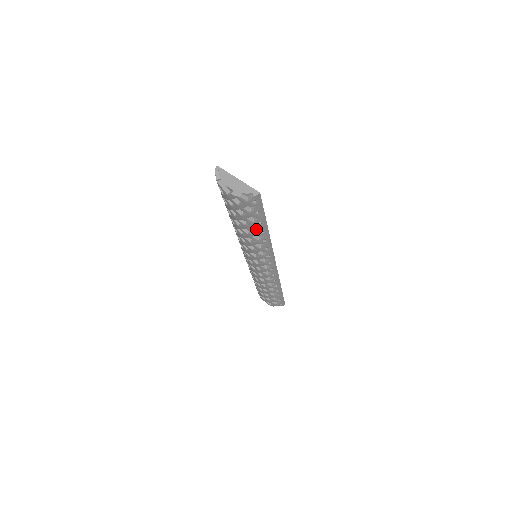
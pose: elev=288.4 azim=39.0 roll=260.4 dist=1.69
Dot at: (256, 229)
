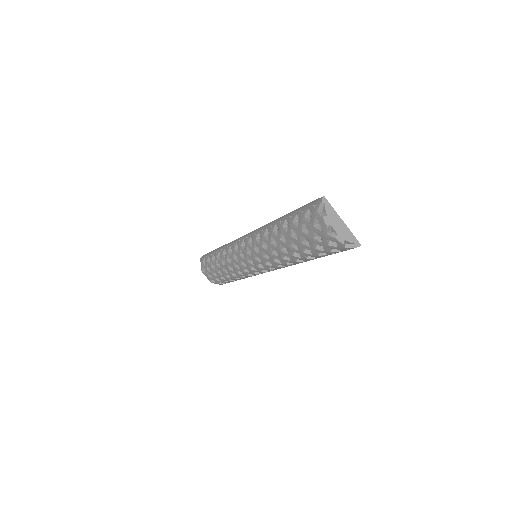
Dot at: (308, 256)
